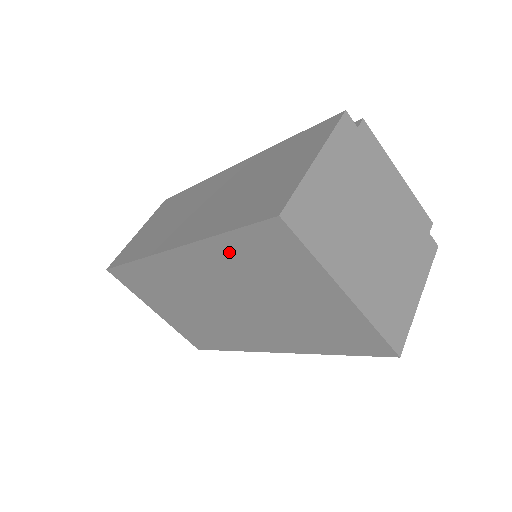
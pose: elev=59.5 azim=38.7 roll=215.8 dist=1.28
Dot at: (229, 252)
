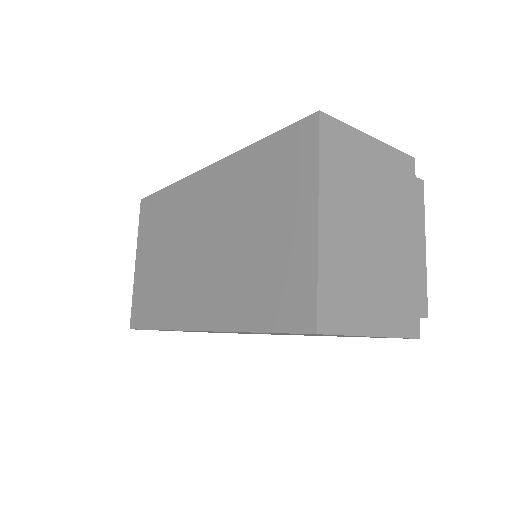
Dot at: (253, 164)
